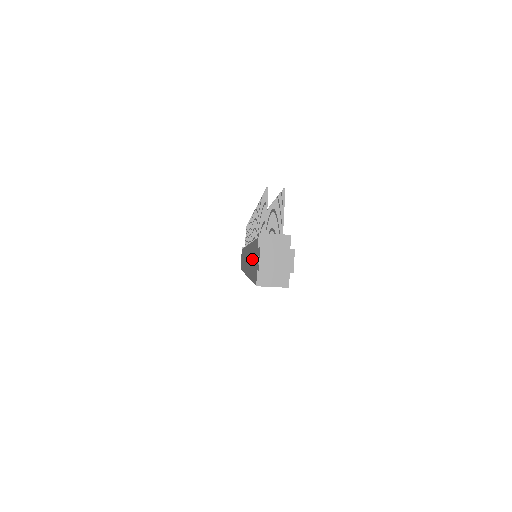
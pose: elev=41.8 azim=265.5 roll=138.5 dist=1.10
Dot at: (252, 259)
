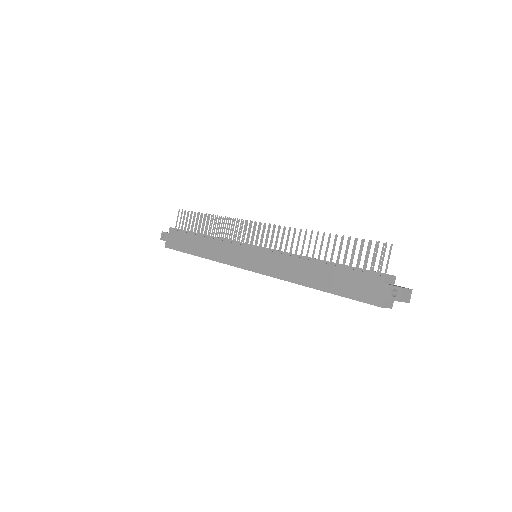
Dot at: (333, 278)
